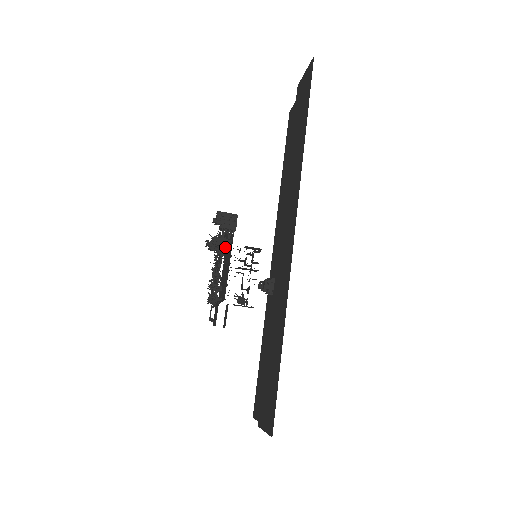
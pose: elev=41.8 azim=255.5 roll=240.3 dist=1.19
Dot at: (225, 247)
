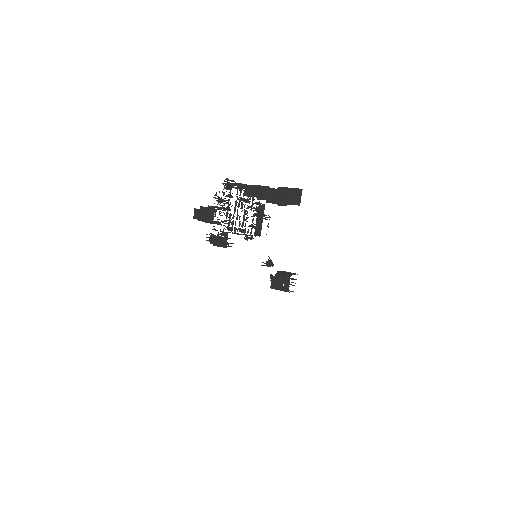
Dot at: occluded
